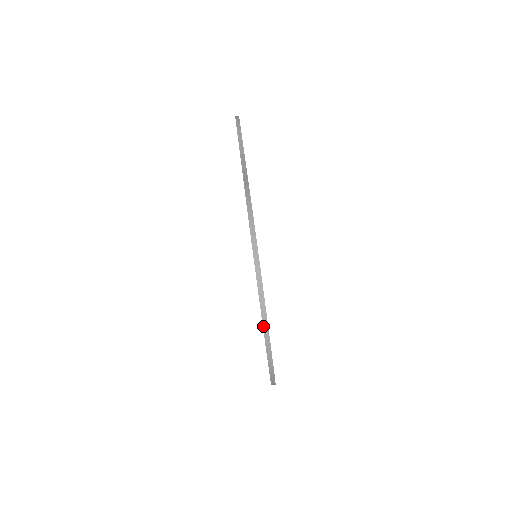
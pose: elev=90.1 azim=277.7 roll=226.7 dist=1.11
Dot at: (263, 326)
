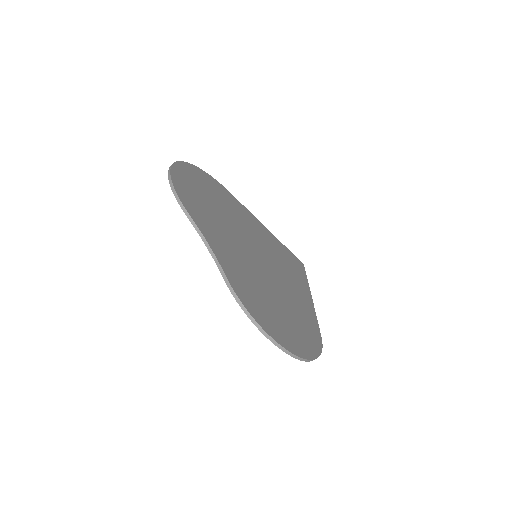
Dot at: occluded
